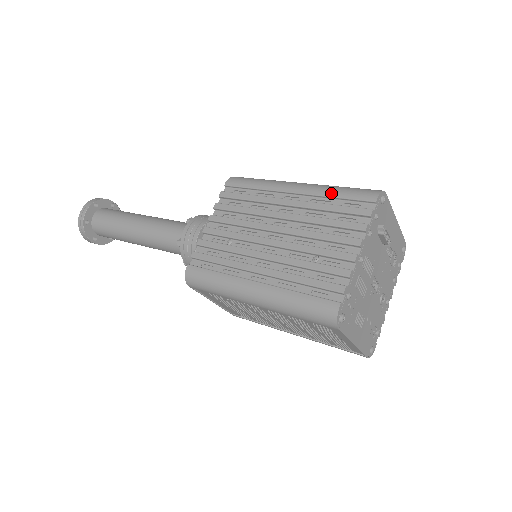
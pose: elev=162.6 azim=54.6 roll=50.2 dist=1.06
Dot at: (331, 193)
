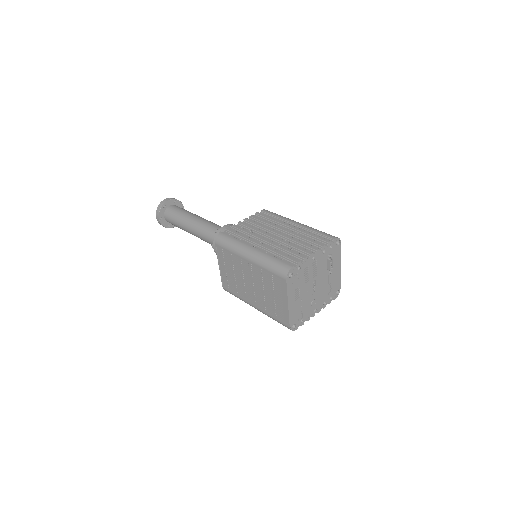
Dot at: (314, 230)
